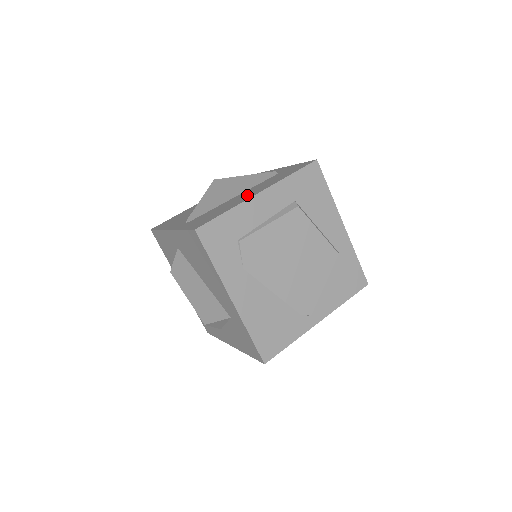
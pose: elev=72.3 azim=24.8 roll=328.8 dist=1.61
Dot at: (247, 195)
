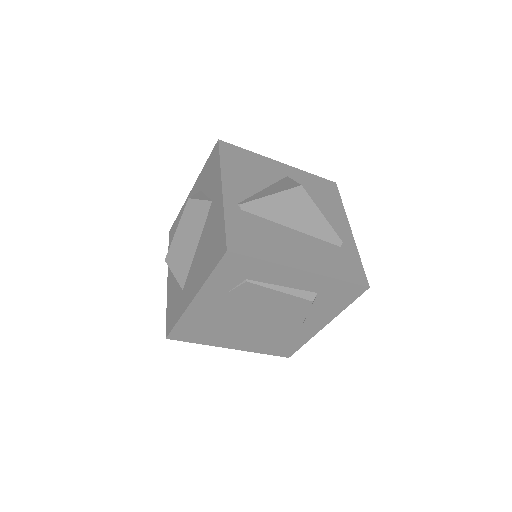
Dot at: (297, 253)
